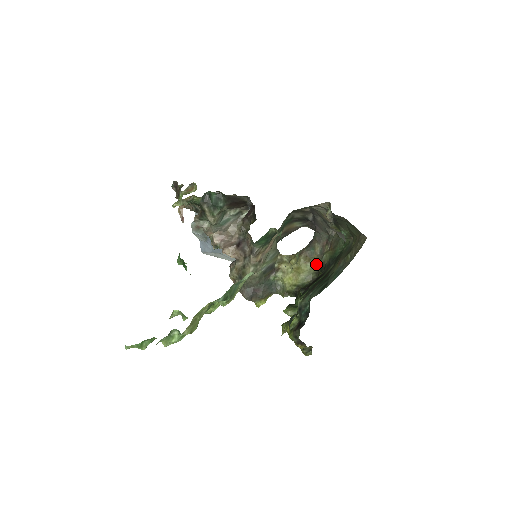
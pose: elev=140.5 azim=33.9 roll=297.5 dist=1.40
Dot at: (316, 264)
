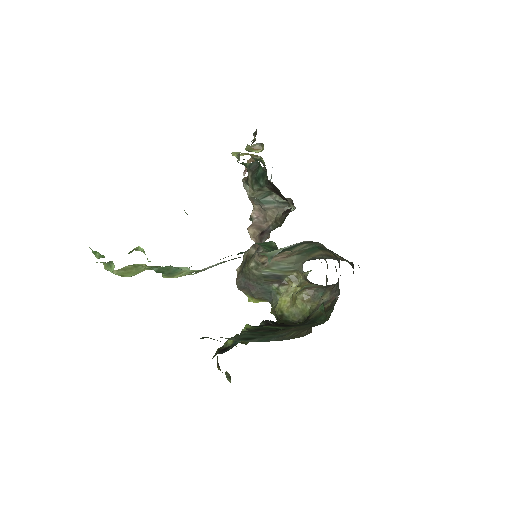
Dot at: (310, 310)
